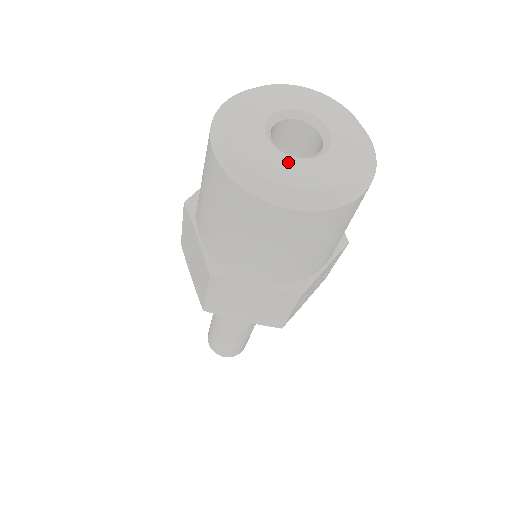
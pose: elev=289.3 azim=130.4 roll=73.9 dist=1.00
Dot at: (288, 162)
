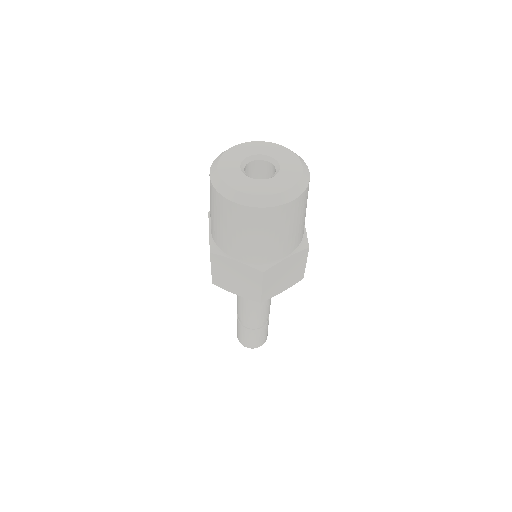
Dot at: (272, 181)
